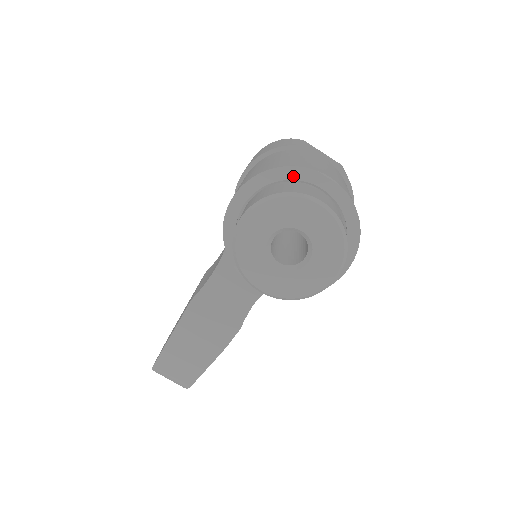
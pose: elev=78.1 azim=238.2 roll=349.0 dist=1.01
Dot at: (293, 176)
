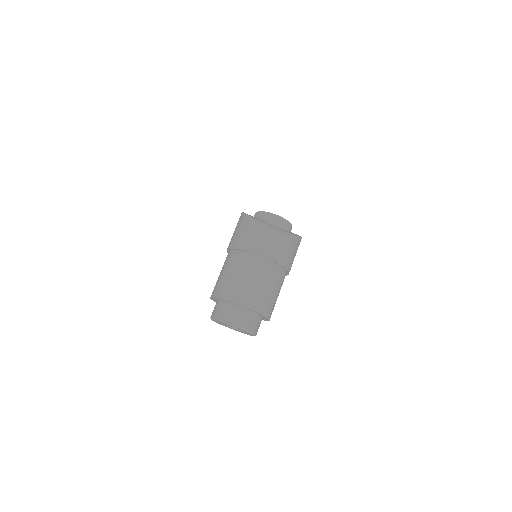
Dot at: (229, 302)
